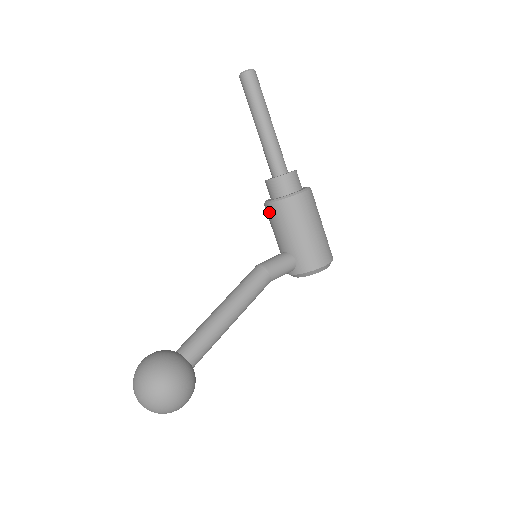
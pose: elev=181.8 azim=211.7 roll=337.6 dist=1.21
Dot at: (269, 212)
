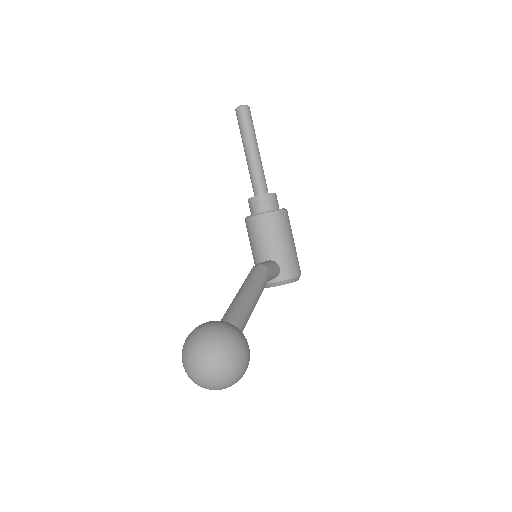
Dot at: (257, 223)
